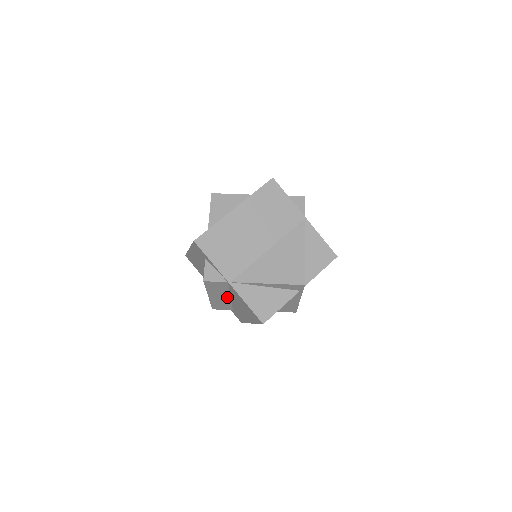
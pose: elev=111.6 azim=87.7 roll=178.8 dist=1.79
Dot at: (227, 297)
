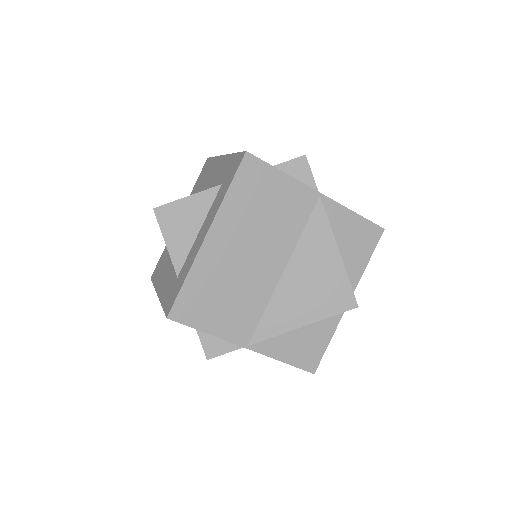
Dot at: occluded
